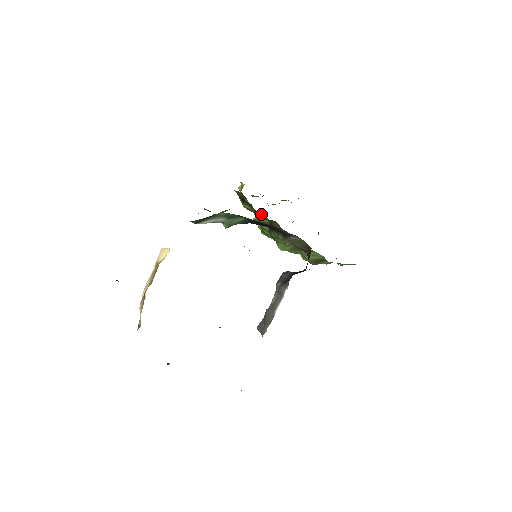
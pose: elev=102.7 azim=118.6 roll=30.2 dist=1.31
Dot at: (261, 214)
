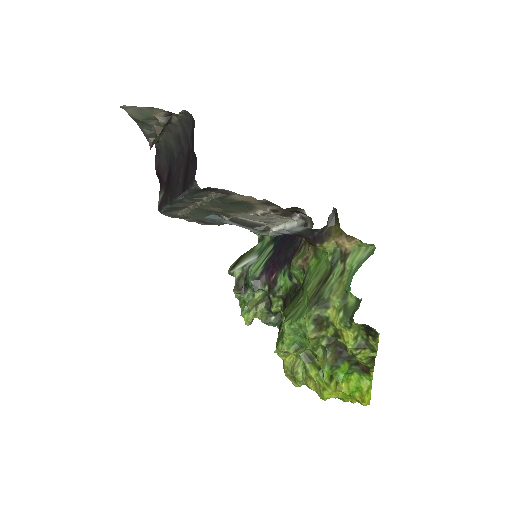
Dot at: occluded
